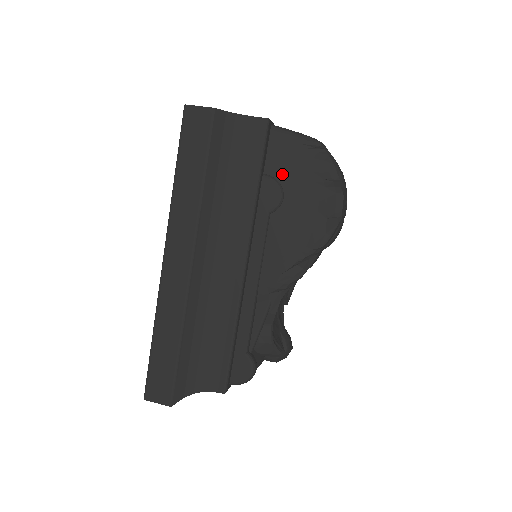
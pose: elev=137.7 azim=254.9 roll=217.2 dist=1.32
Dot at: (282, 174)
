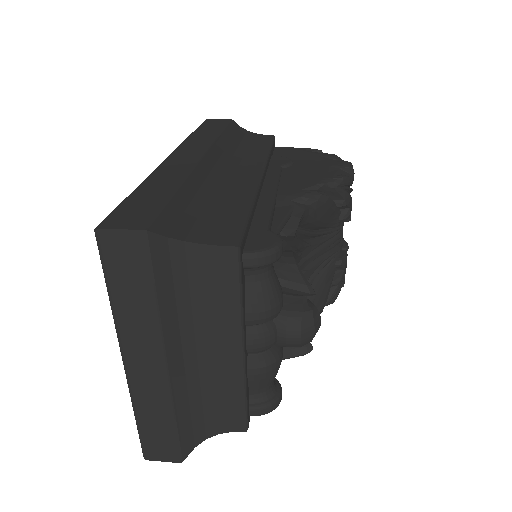
Dot at: (290, 157)
